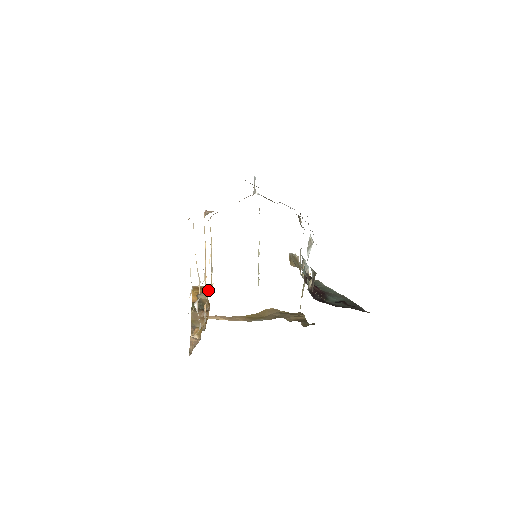
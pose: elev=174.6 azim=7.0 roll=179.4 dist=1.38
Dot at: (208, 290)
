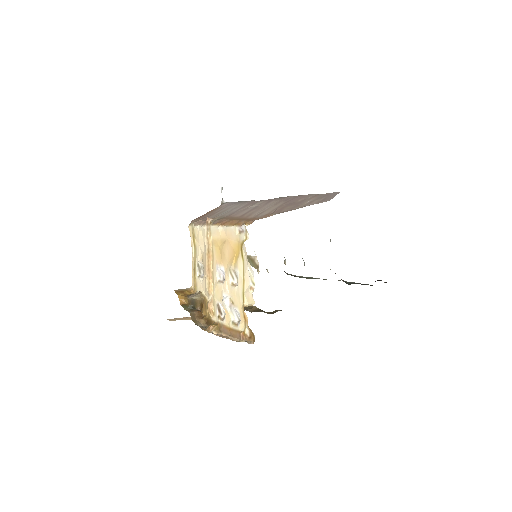
Dot at: (190, 292)
